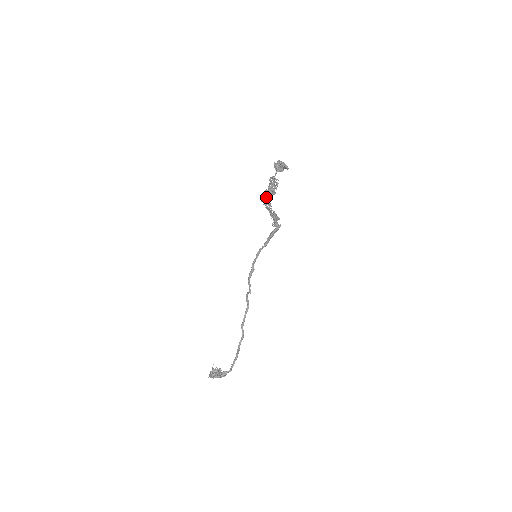
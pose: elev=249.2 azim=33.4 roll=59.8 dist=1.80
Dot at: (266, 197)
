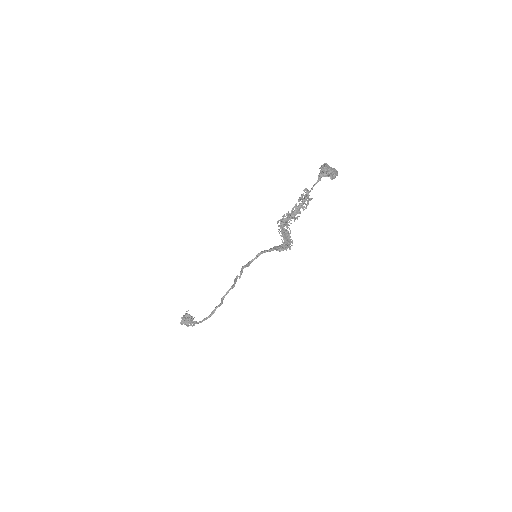
Dot at: (284, 221)
